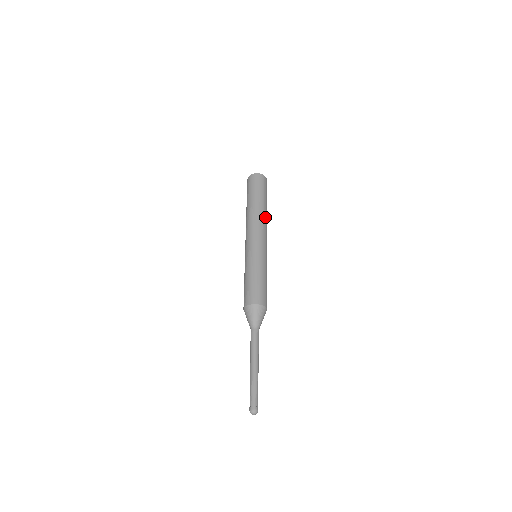
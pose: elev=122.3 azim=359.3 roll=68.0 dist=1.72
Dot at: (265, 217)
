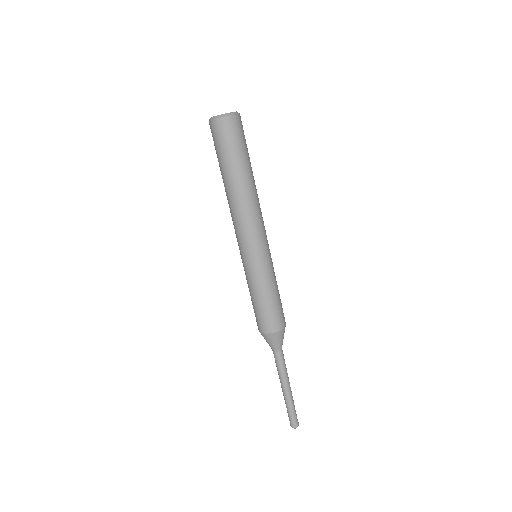
Dot at: (245, 200)
